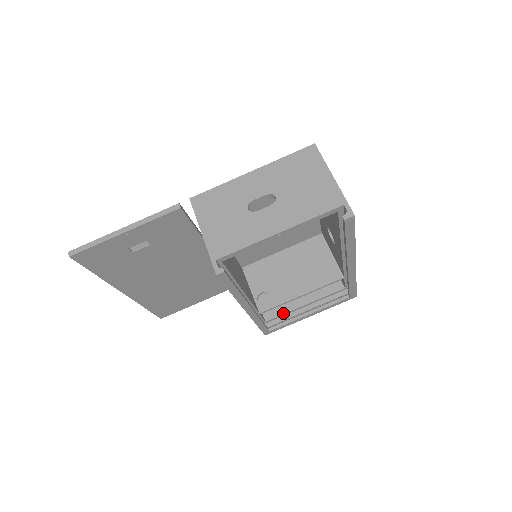
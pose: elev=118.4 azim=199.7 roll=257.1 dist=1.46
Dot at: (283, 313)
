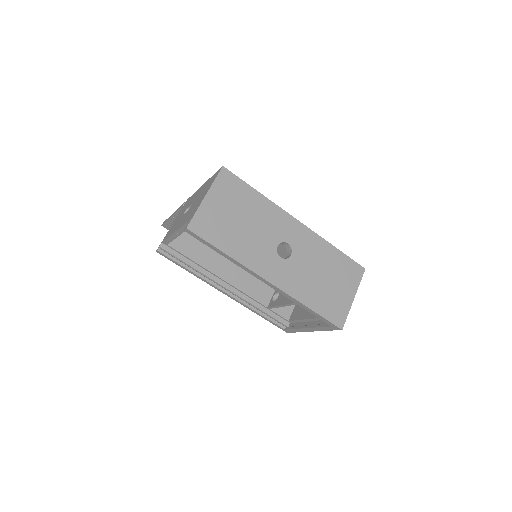
Dot at: (298, 319)
